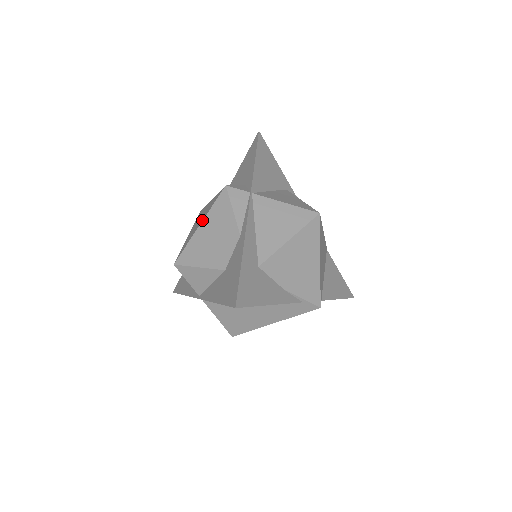
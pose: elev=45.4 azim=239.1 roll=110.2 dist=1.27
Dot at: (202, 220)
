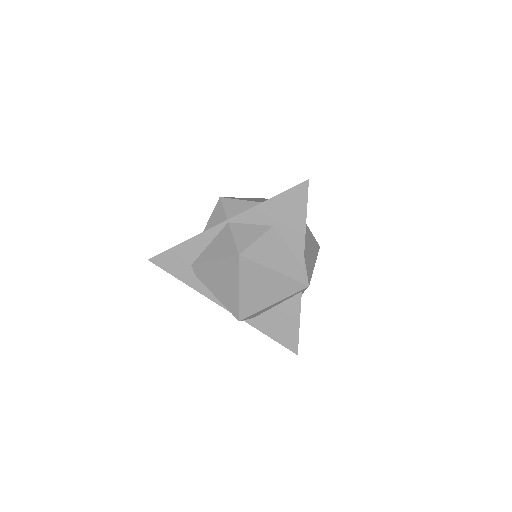
Dot at: occluded
